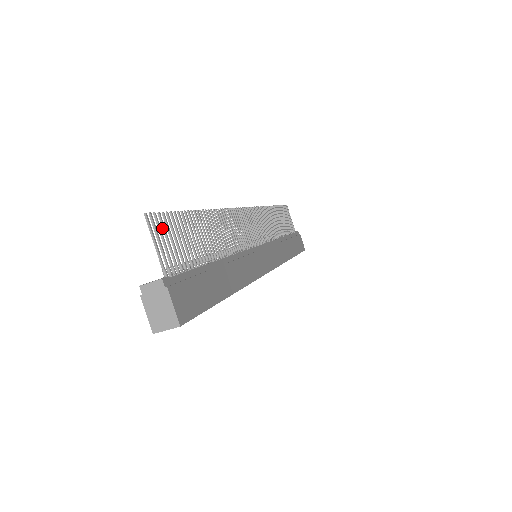
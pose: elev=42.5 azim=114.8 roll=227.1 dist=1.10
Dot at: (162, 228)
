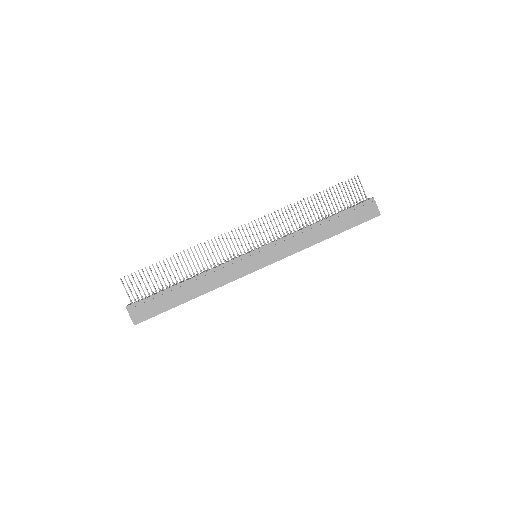
Dot at: (134, 280)
